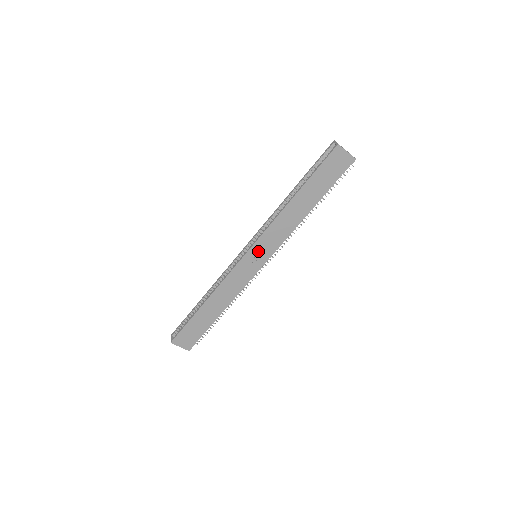
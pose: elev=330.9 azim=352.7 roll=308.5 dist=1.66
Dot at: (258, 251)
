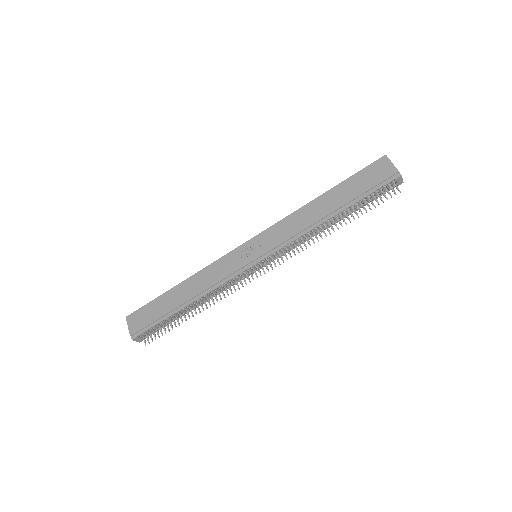
Dot at: (259, 244)
